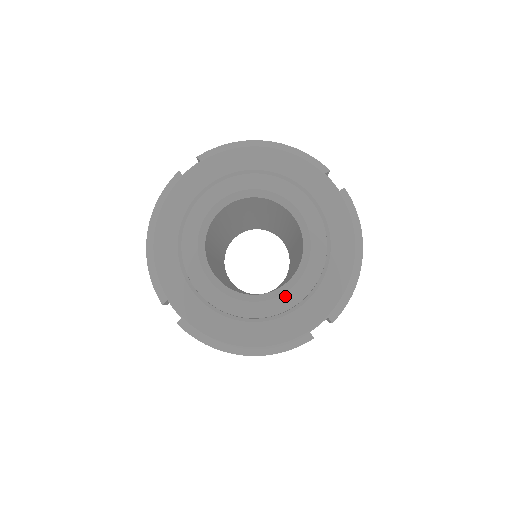
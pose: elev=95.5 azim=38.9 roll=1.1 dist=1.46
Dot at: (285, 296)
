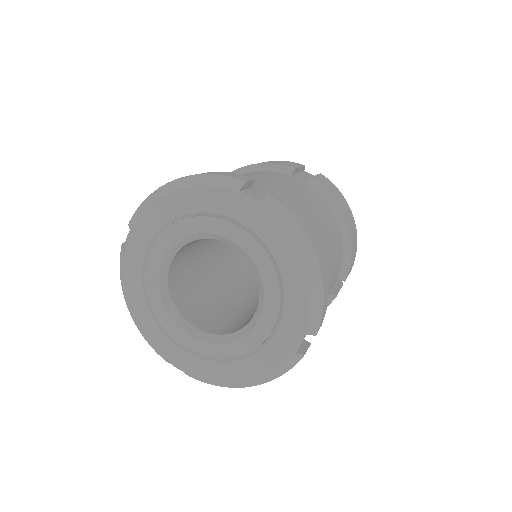
Dot at: (257, 328)
